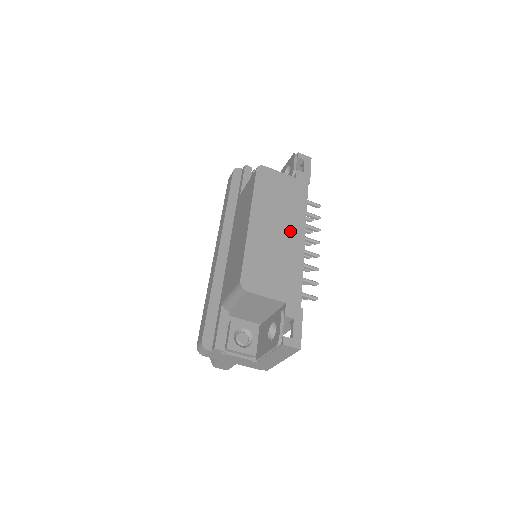
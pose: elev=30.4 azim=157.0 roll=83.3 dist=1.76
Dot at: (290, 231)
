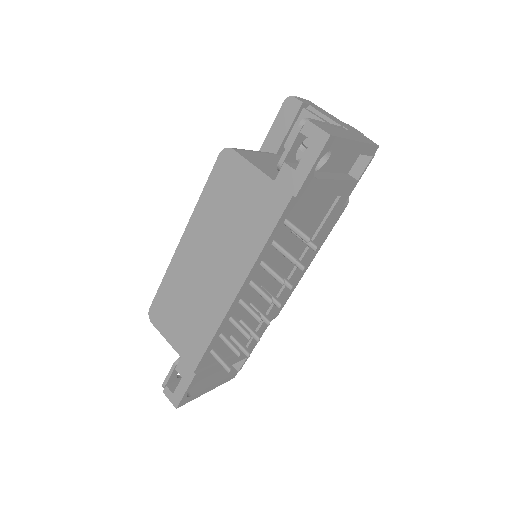
Dot at: (223, 273)
